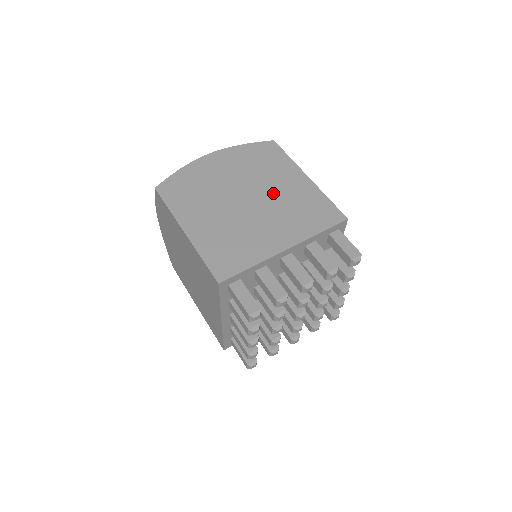
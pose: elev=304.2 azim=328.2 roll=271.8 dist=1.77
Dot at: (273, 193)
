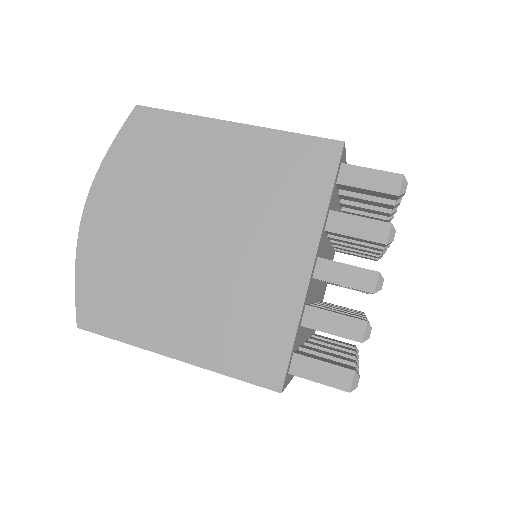
Dot at: (216, 195)
